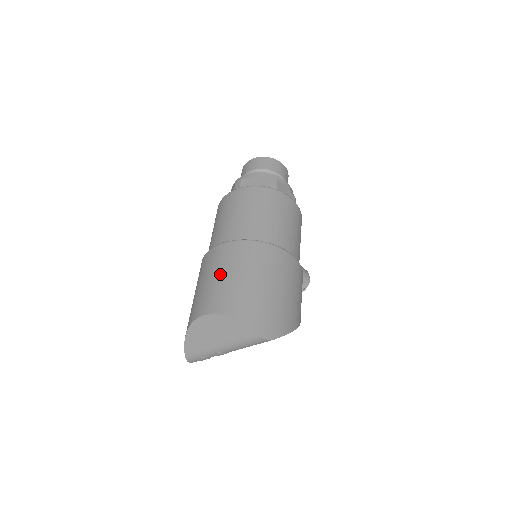
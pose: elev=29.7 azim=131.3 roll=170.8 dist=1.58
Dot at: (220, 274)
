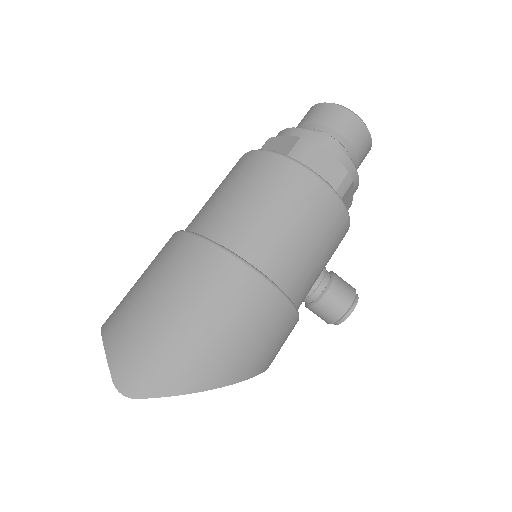
Dot at: (142, 276)
